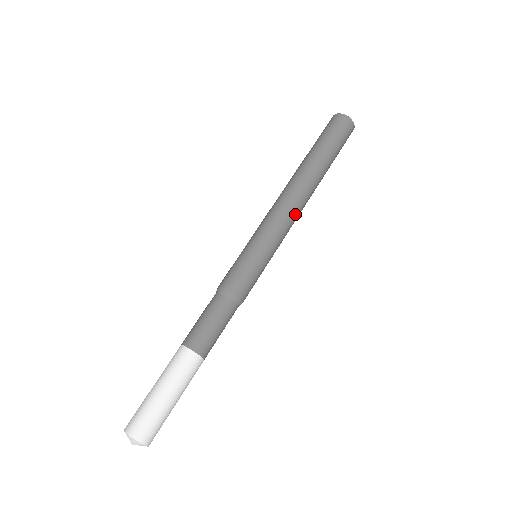
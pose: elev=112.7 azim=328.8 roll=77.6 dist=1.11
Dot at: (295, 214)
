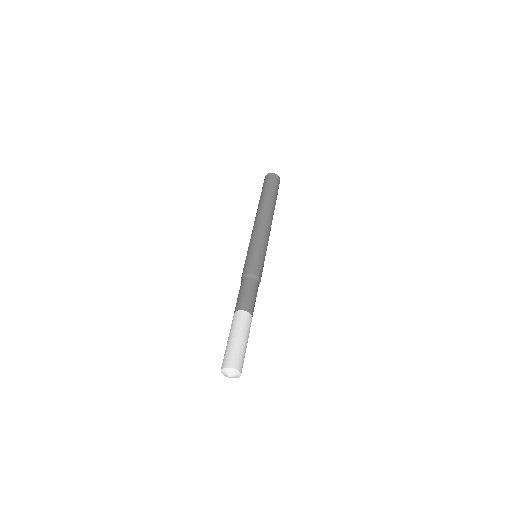
Dot at: (268, 226)
